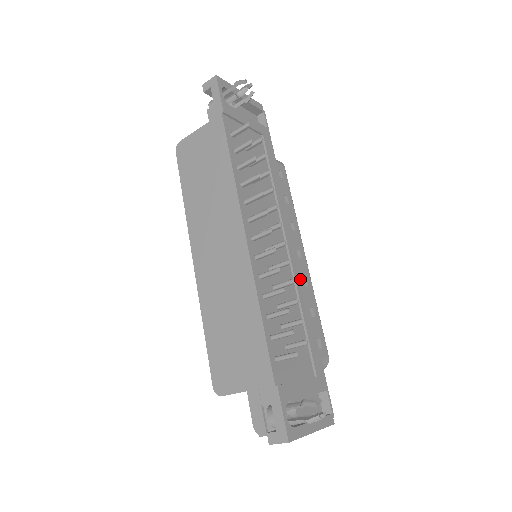
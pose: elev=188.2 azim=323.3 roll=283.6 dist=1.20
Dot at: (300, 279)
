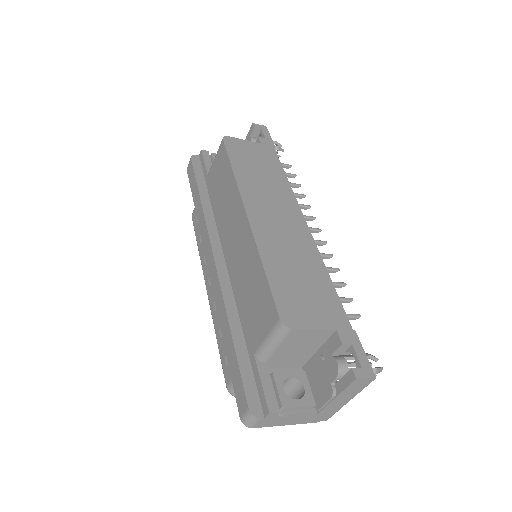
Dot at: occluded
